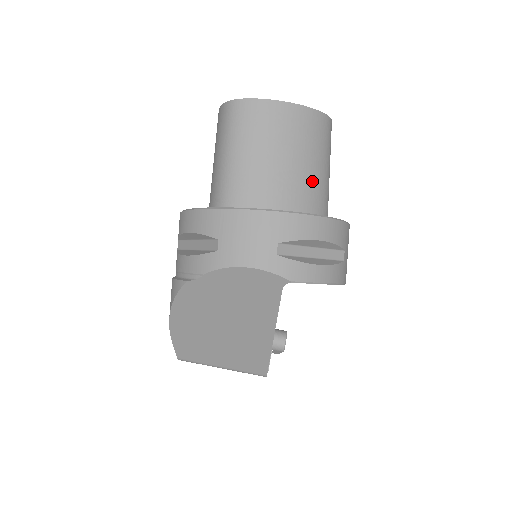
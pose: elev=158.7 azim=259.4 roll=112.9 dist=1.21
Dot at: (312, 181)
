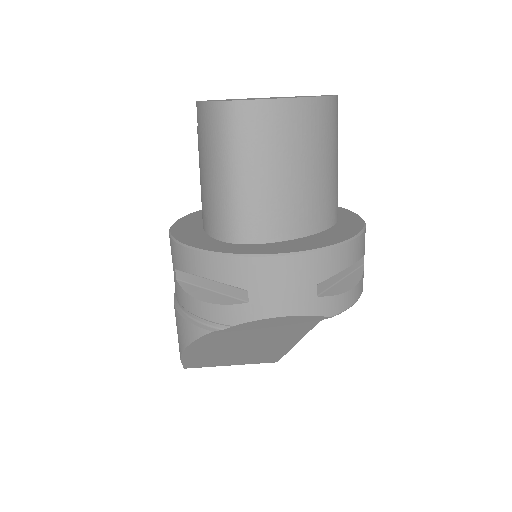
Dot at: (329, 186)
